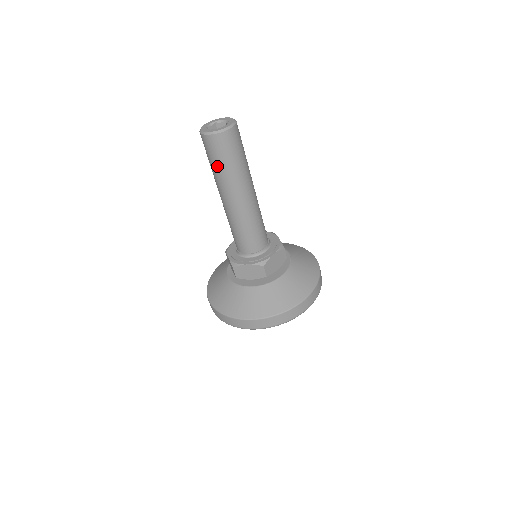
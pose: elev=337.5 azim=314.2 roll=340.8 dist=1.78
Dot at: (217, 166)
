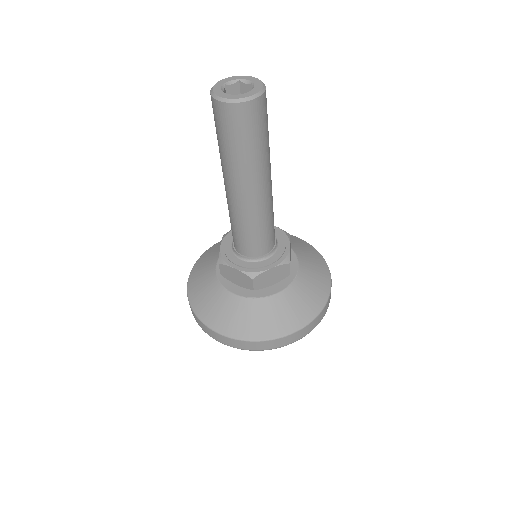
Dot at: (222, 143)
